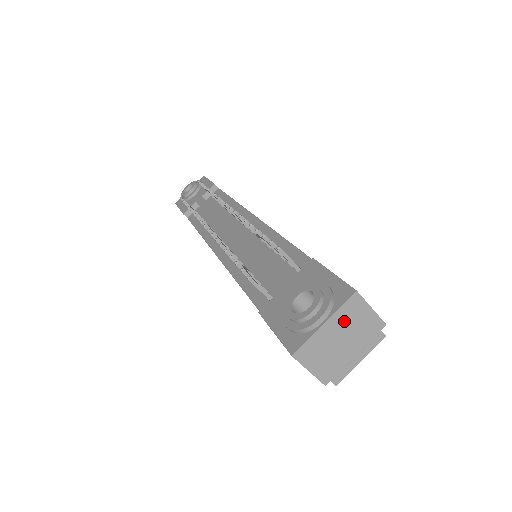
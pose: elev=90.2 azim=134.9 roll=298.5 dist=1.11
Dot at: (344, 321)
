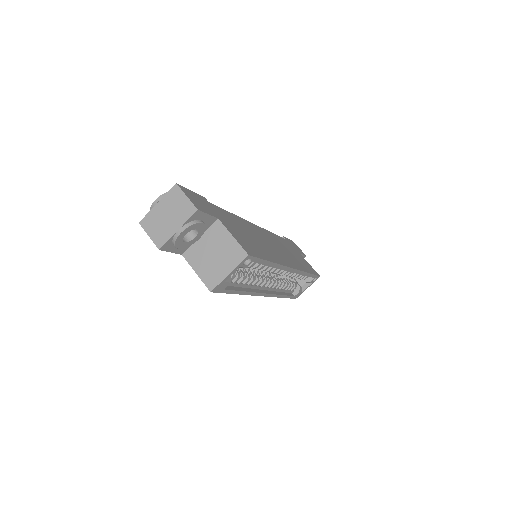
Dot at: (169, 203)
